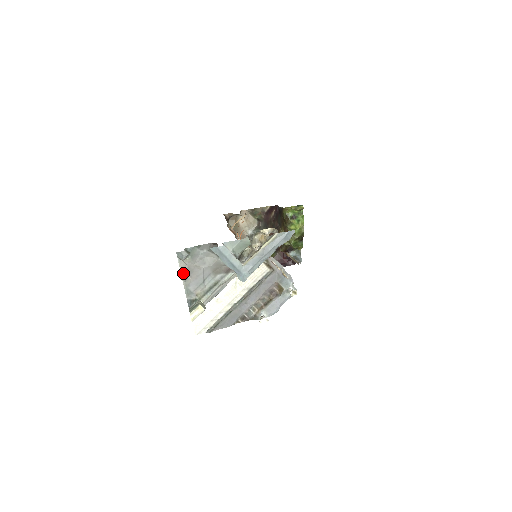
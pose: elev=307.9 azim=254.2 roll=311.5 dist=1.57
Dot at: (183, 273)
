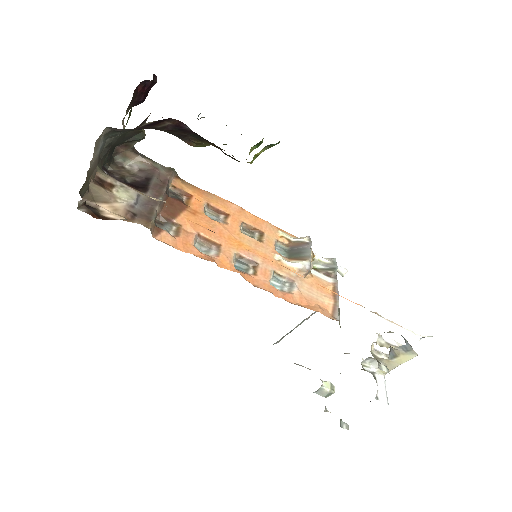
Dot at: occluded
